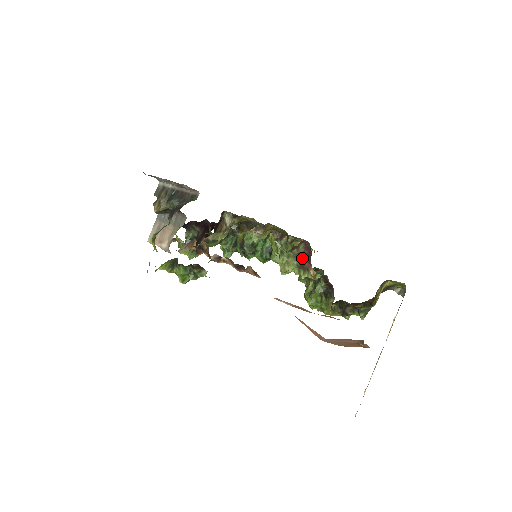
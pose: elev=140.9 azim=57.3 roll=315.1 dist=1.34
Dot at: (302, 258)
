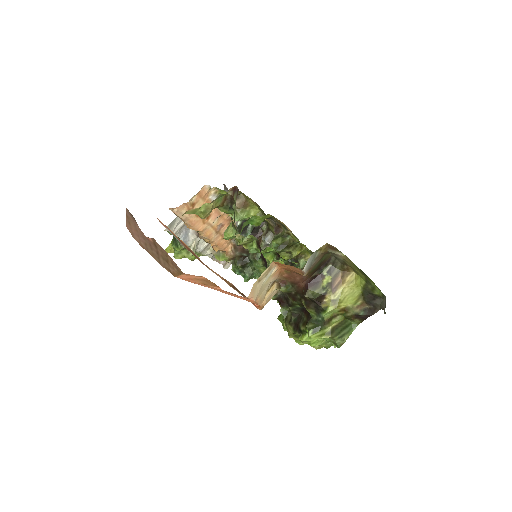
Dot at: occluded
